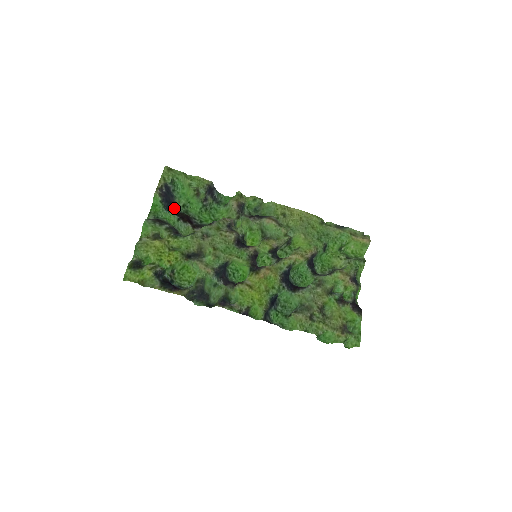
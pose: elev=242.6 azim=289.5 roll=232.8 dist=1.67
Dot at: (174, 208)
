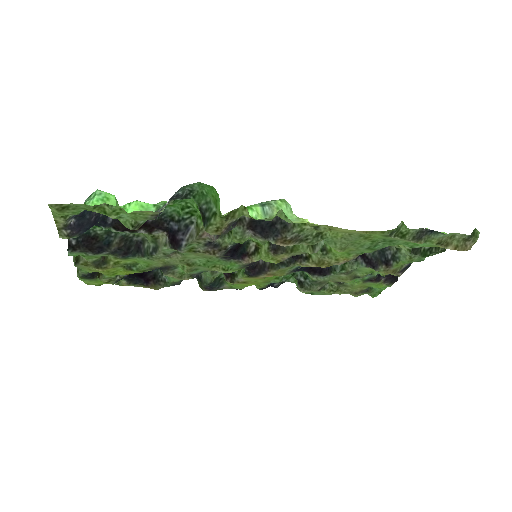
Dot at: (105, 218)
